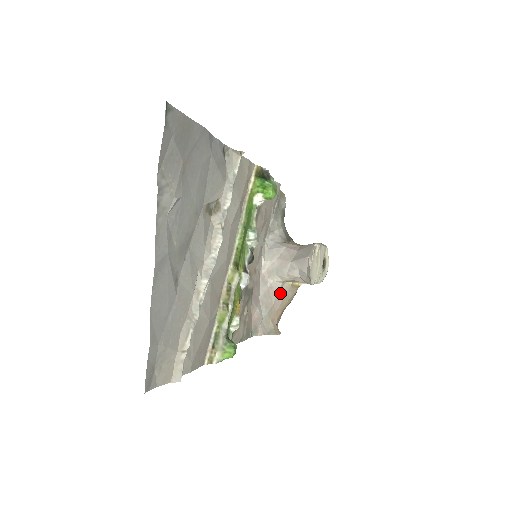
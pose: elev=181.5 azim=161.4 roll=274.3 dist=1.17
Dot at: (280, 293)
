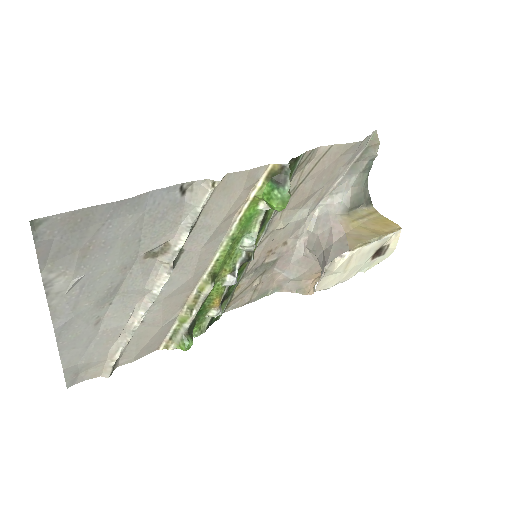
Dot at: occluded
